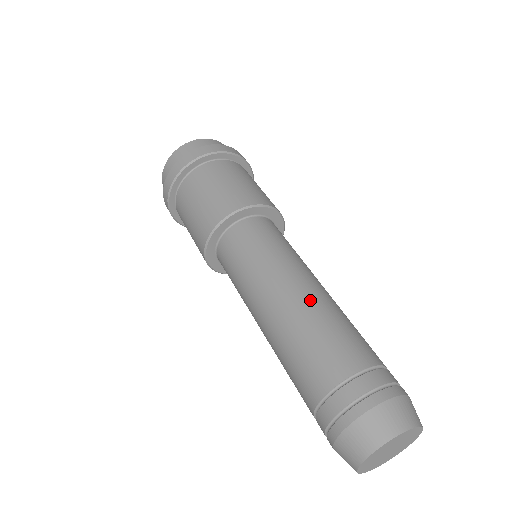
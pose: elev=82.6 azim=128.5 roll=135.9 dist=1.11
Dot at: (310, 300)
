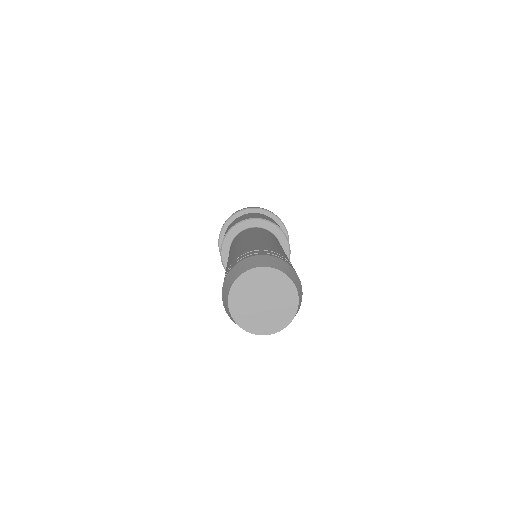
Dot at: (269, 240)
